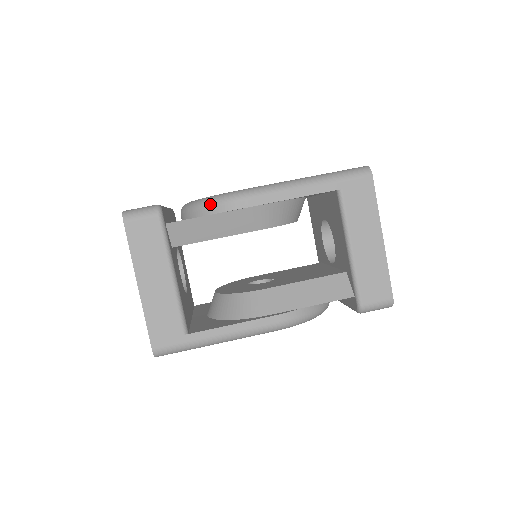
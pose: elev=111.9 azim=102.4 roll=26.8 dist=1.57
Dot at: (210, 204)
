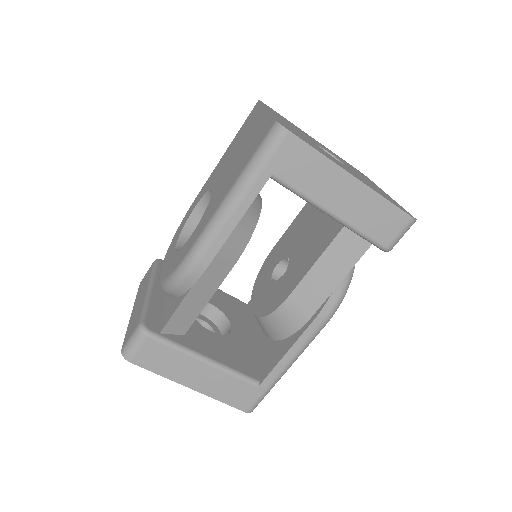
Dot at: (175, 287)
